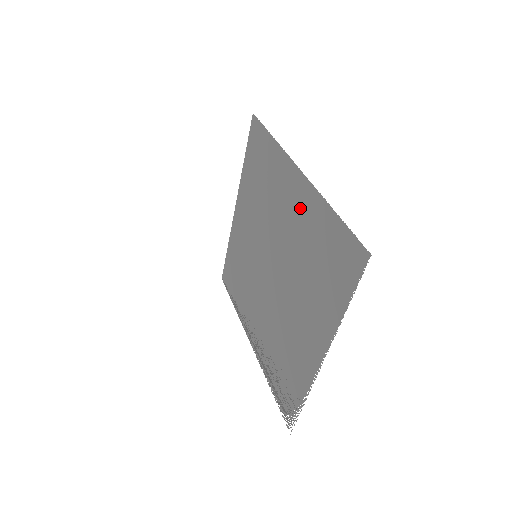
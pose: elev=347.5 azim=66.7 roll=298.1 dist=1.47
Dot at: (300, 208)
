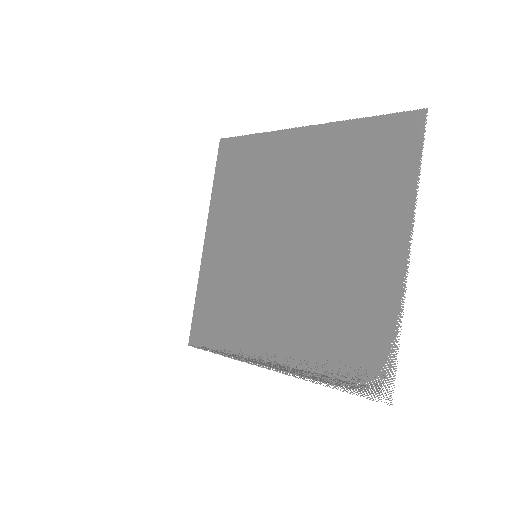
Dot at: (318, 153)
